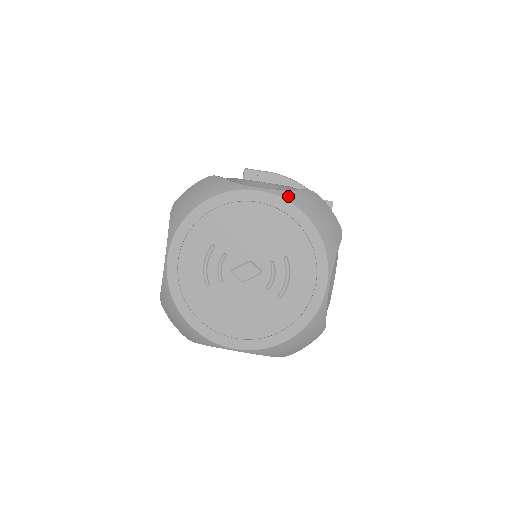
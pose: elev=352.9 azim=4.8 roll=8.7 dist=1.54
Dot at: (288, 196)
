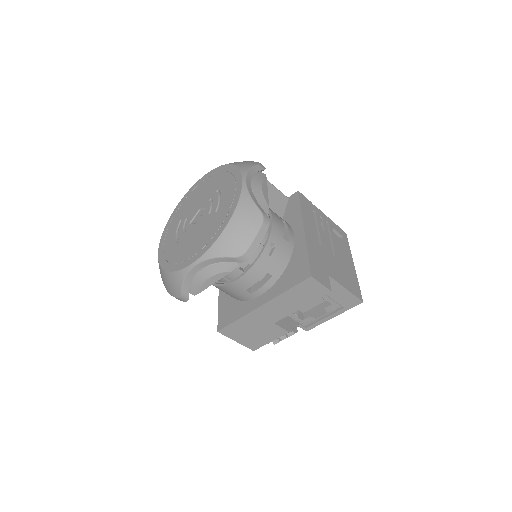
Dot at: occluded
